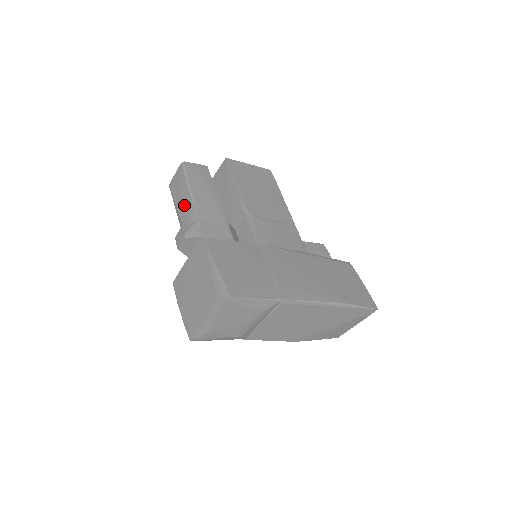
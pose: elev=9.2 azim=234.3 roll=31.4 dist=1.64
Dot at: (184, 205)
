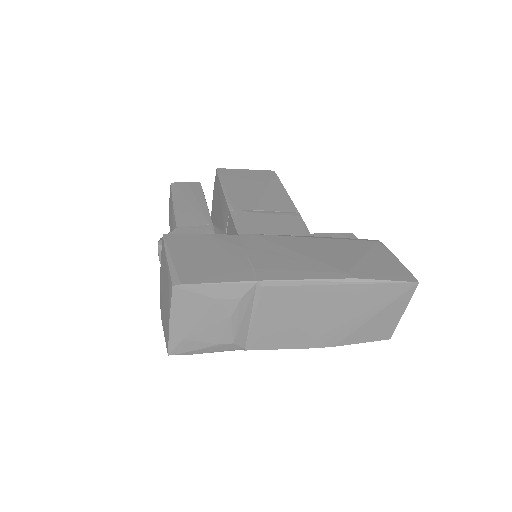
Dot at: (171, 221)
